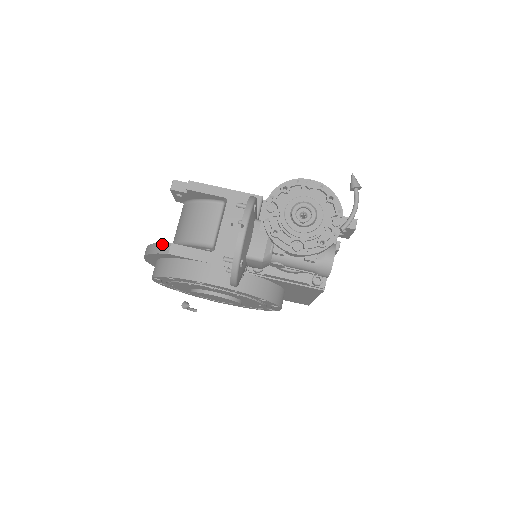
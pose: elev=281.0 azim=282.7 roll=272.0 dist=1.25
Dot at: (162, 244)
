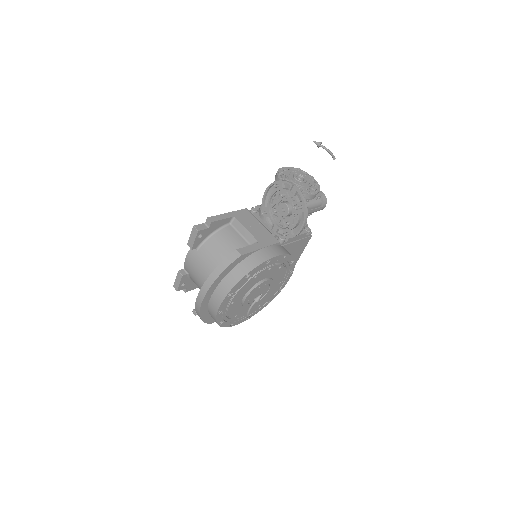
Dot at: (229, 256)
